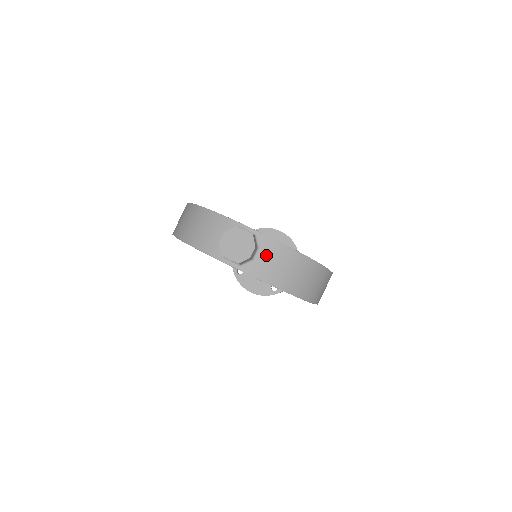
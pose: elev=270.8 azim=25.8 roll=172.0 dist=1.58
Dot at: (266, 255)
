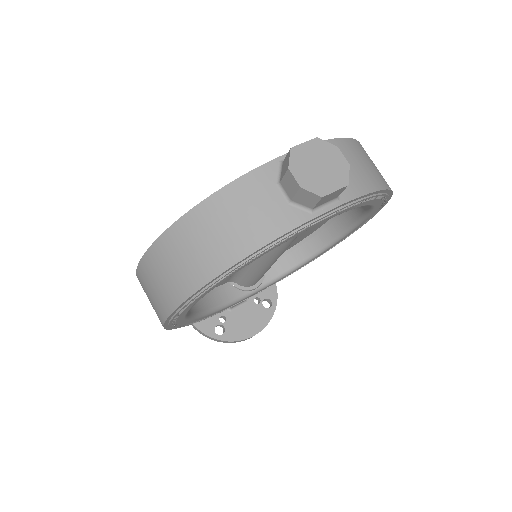
Dot at: occluded
